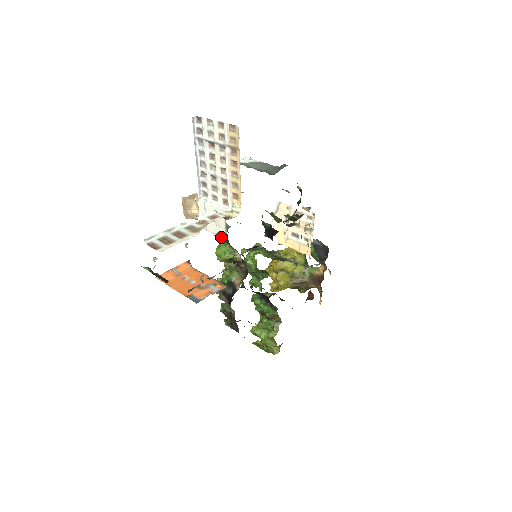
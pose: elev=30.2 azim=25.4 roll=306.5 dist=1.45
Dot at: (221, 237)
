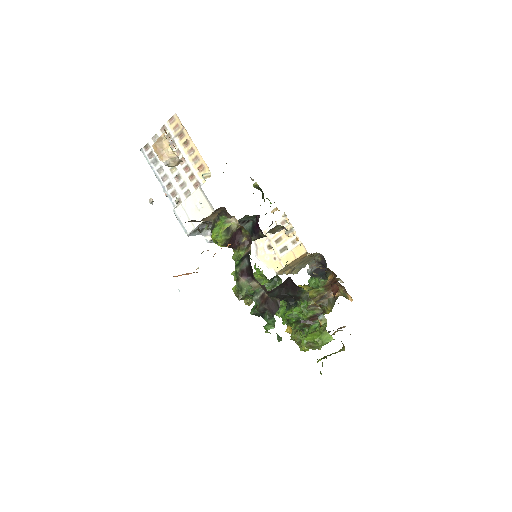
Dot at: occluded
